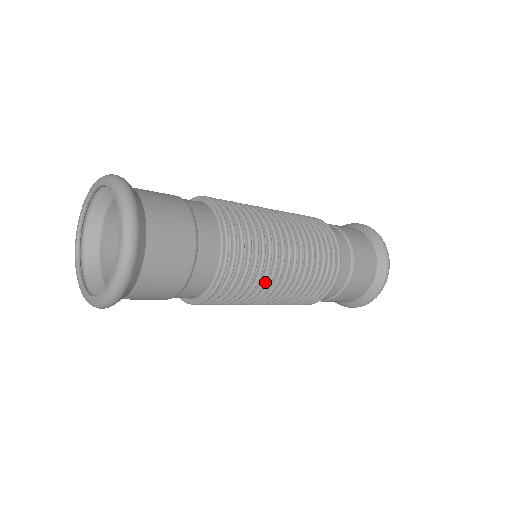
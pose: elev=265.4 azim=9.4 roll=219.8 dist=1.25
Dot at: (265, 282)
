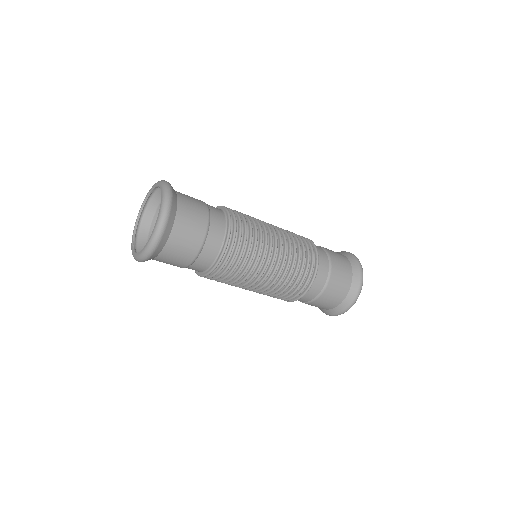
Dot at: (255, 270)
